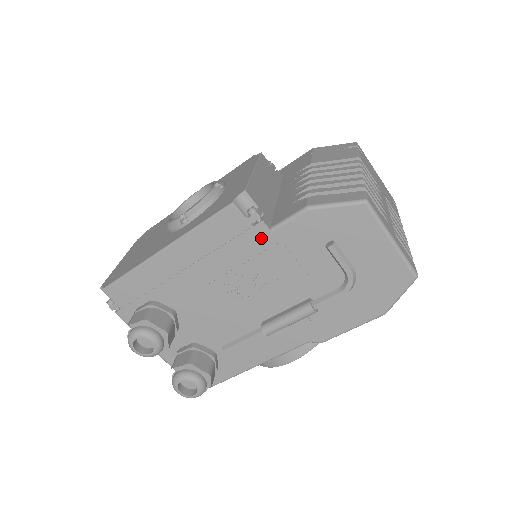
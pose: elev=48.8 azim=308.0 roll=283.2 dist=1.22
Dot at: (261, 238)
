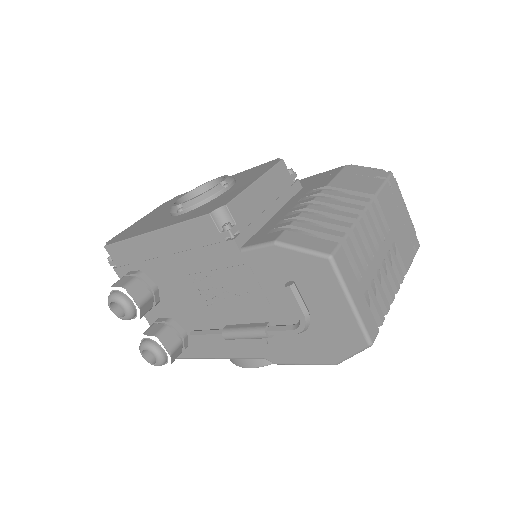
Dot at: (231, 254)
